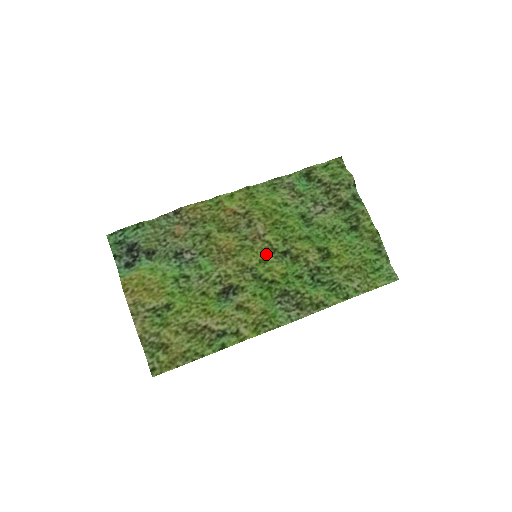
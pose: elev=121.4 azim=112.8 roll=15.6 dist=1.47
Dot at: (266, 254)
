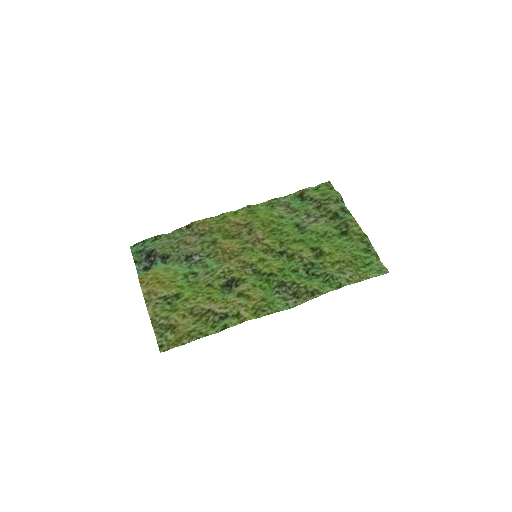
Dot at: (265, 254)
